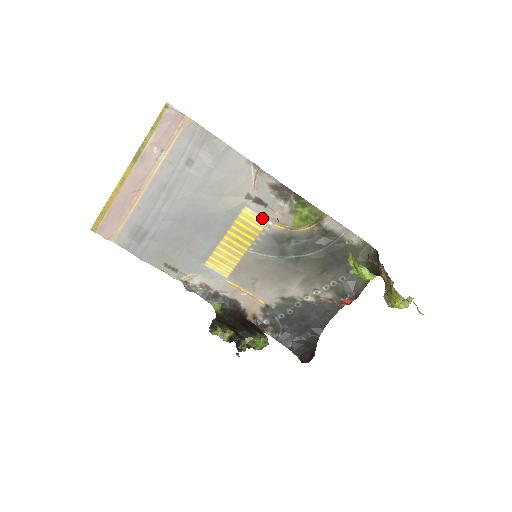
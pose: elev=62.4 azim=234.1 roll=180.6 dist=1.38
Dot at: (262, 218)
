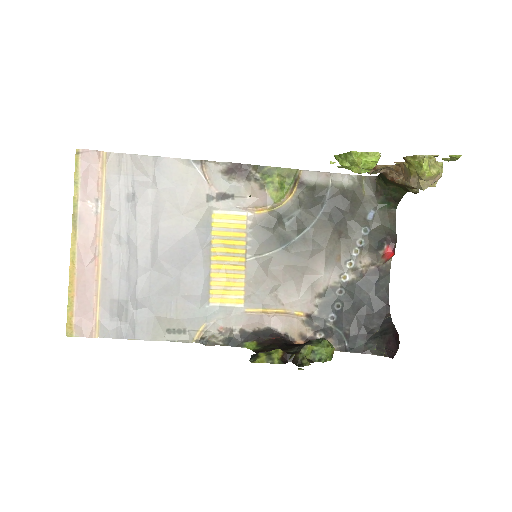
Dot at: (237, 213)
